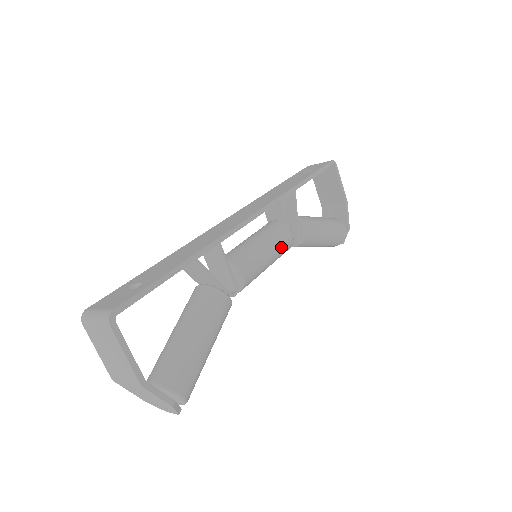
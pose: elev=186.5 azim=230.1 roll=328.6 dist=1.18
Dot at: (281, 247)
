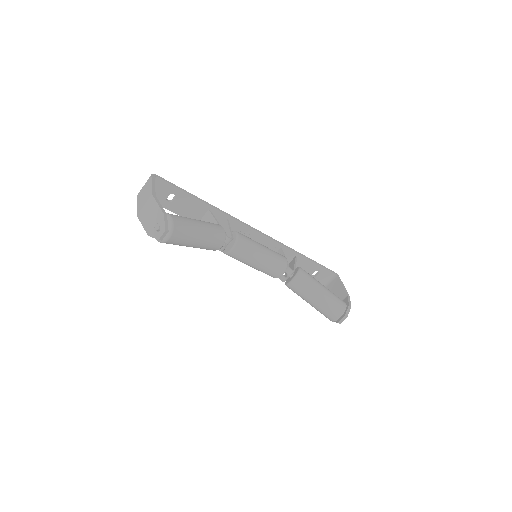
Dot at: (275, 254)
